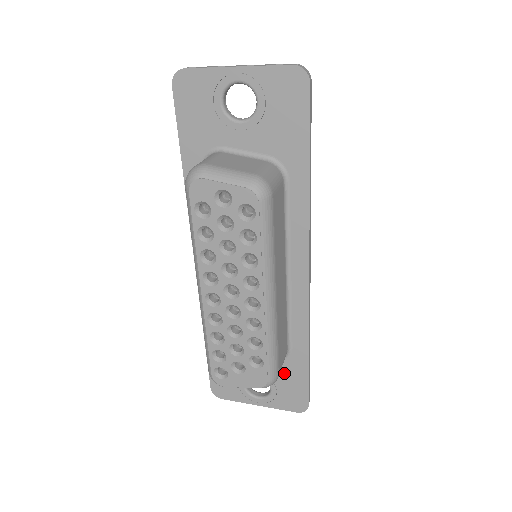
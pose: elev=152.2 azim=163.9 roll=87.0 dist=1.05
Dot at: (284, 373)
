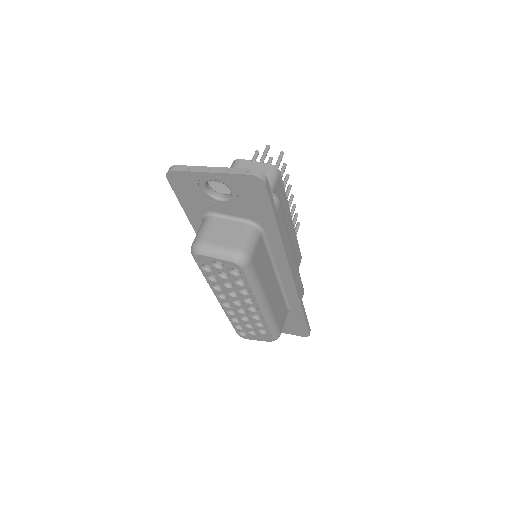
Dot at: (289, 319)
